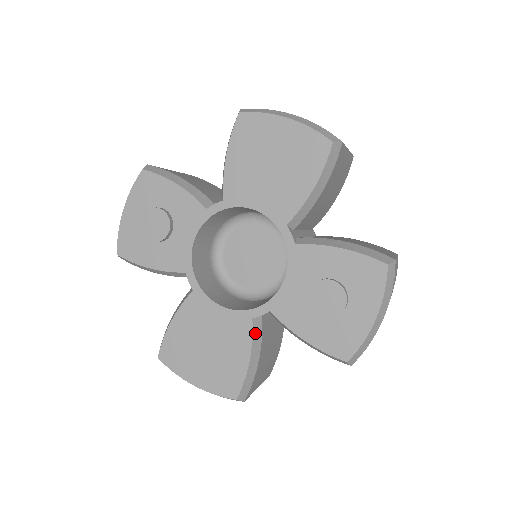
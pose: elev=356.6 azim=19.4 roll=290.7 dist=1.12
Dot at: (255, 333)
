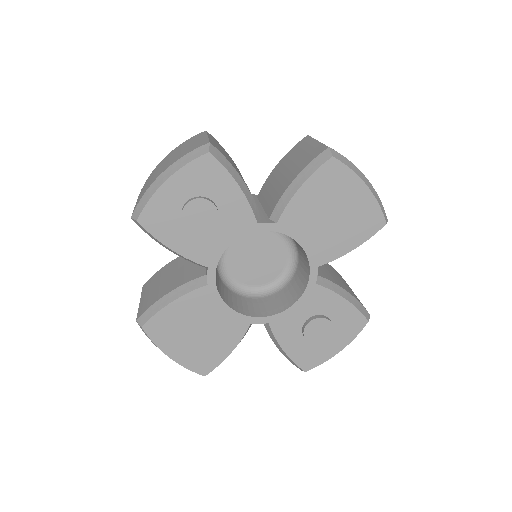
Dot at: occluded
